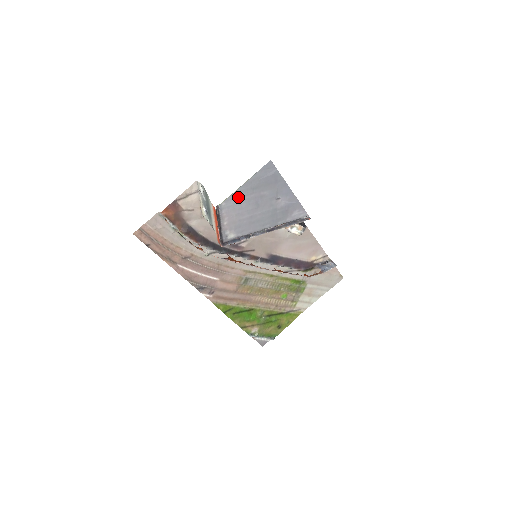
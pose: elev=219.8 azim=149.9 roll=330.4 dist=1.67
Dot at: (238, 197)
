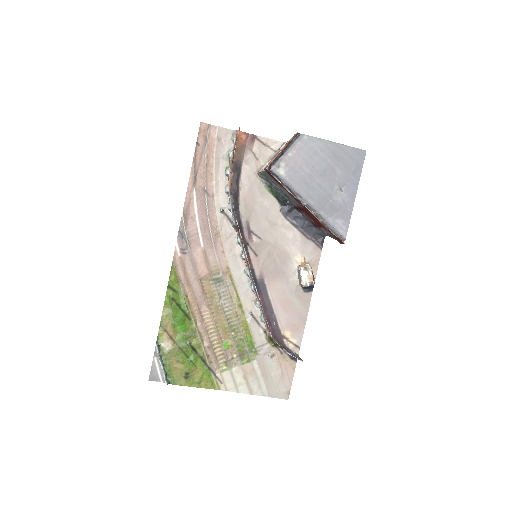
Dot at: (319, 147)
